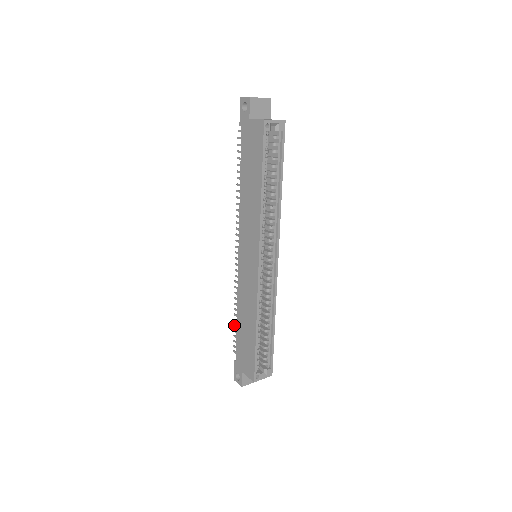
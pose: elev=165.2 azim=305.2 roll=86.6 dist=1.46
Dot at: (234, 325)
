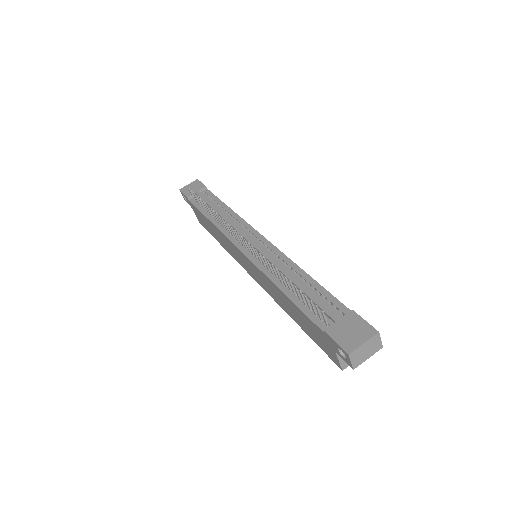
Dot at: (201, 201)
